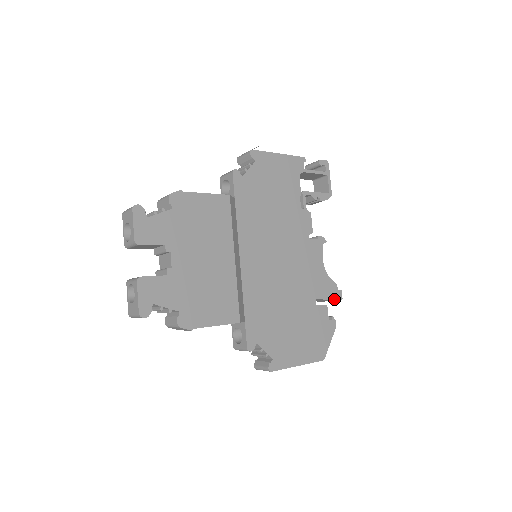
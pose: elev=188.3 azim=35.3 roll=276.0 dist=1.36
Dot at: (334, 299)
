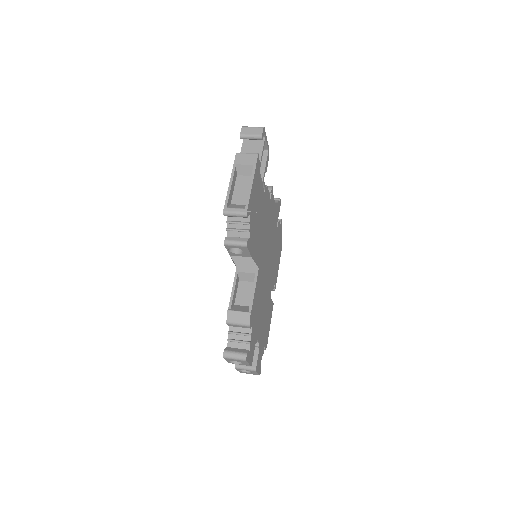
Dot at: occluded
